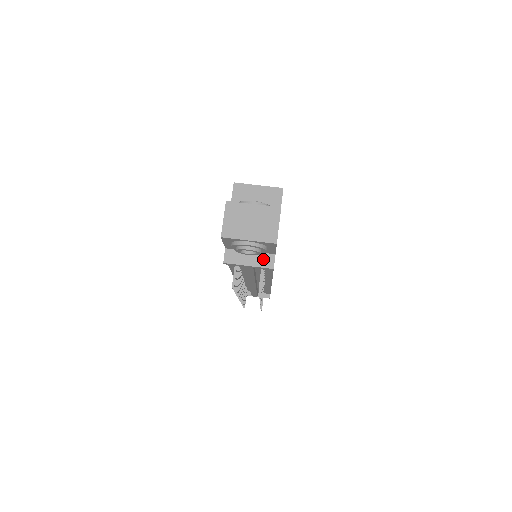
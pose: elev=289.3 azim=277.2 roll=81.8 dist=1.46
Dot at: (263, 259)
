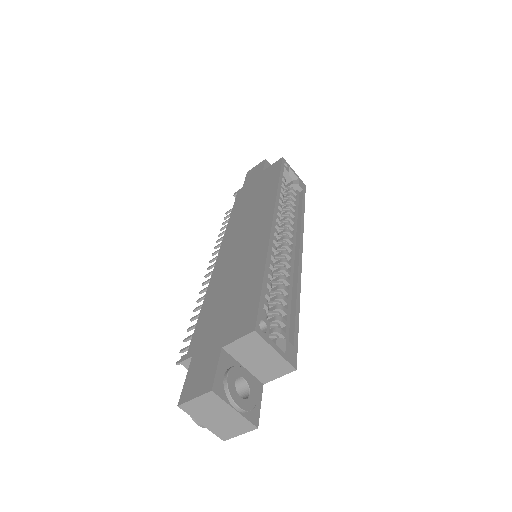
Dot at: occluded
